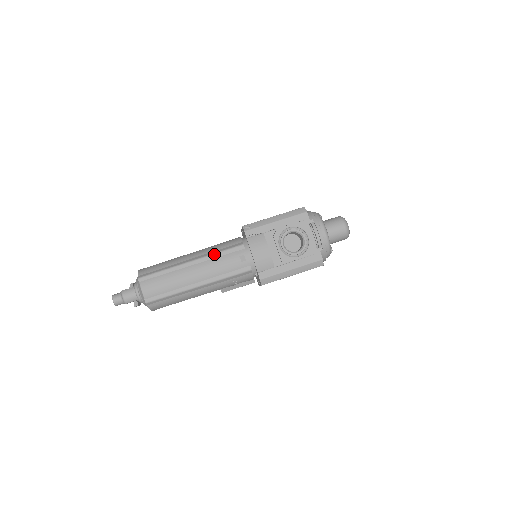
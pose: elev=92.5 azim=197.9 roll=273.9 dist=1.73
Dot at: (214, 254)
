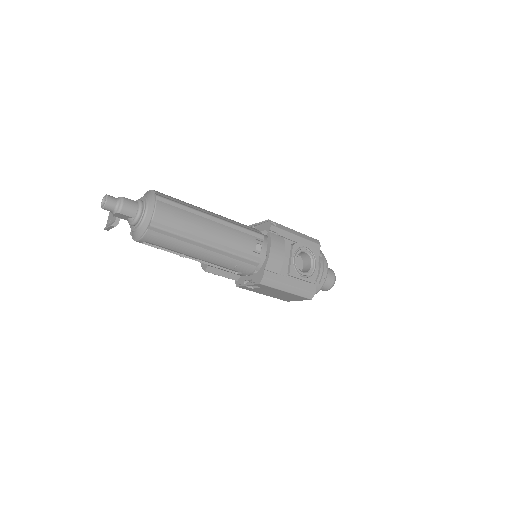
Dot at: (237, 225)
